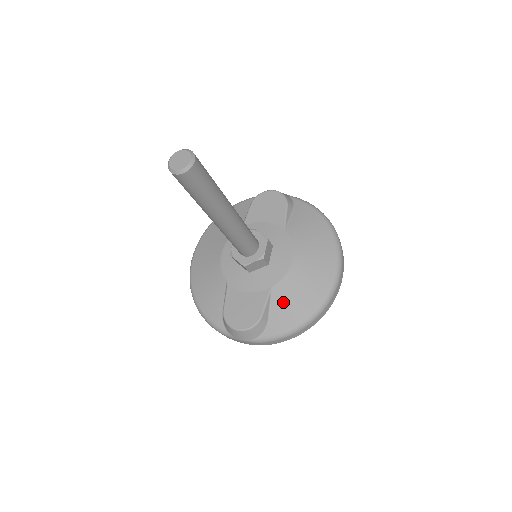
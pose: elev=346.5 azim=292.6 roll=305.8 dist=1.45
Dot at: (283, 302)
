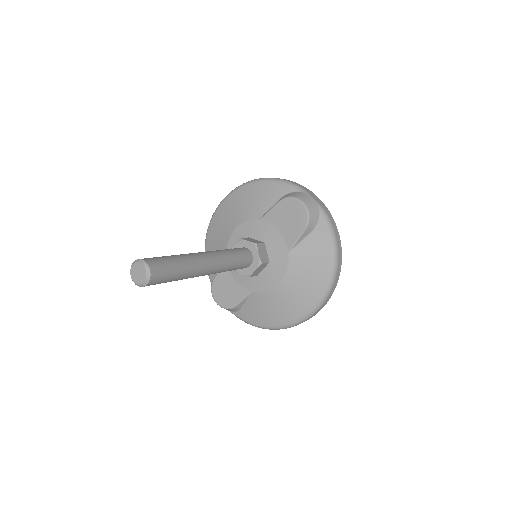
Dot at: (256, 306)
